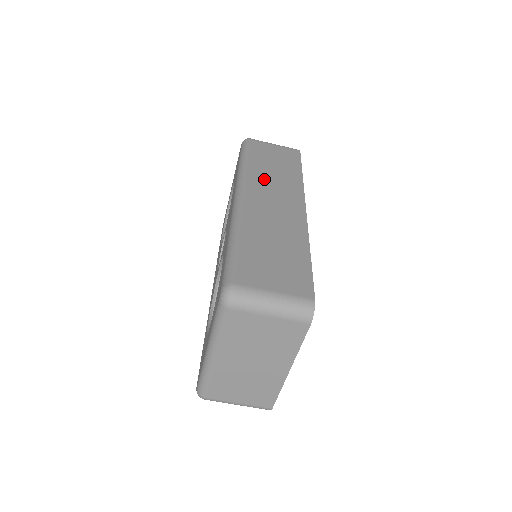
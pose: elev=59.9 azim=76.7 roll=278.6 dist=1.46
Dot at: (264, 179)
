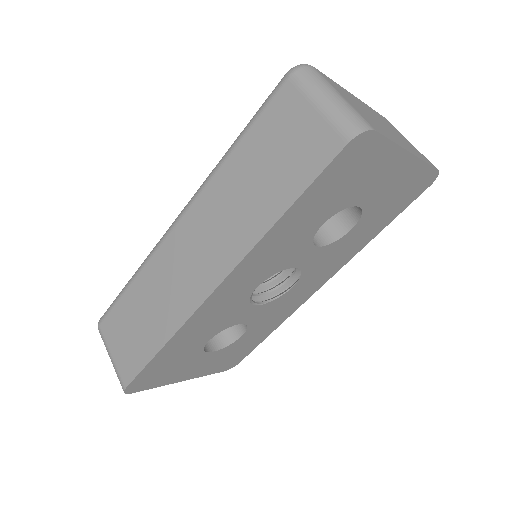
Dot at: occluded
